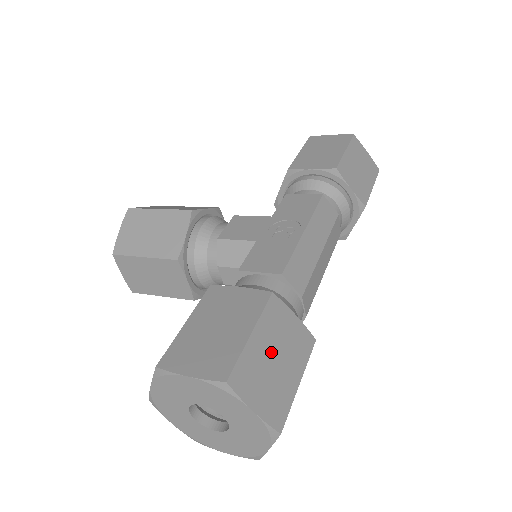
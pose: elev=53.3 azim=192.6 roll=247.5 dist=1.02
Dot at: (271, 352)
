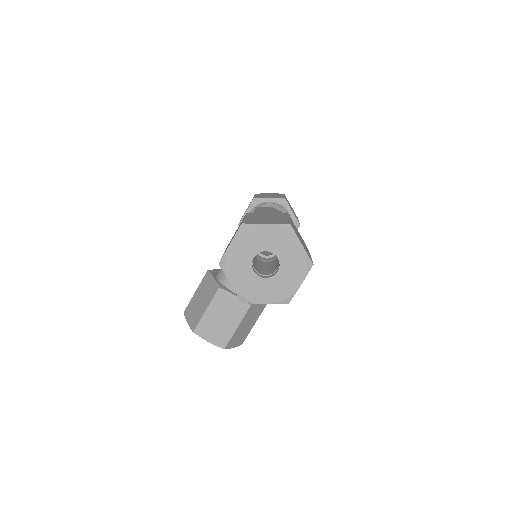
Dot at: (261, 218)
